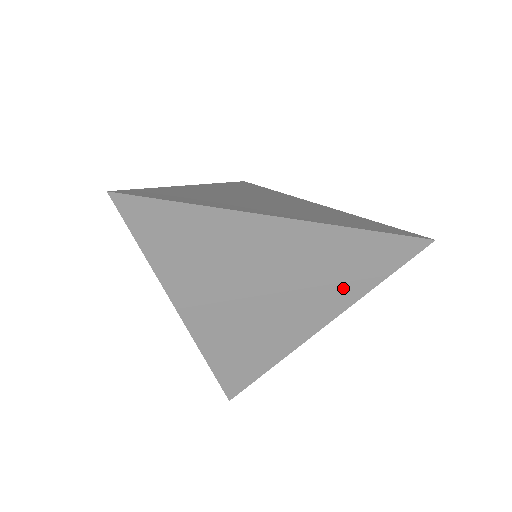
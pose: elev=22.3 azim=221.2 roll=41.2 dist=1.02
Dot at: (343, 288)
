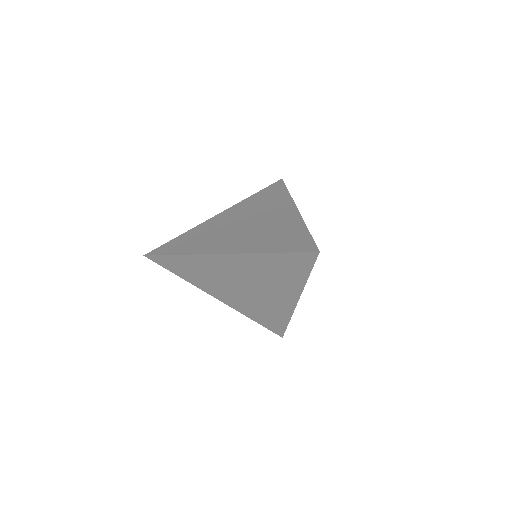
Dot at: (288, 281)
